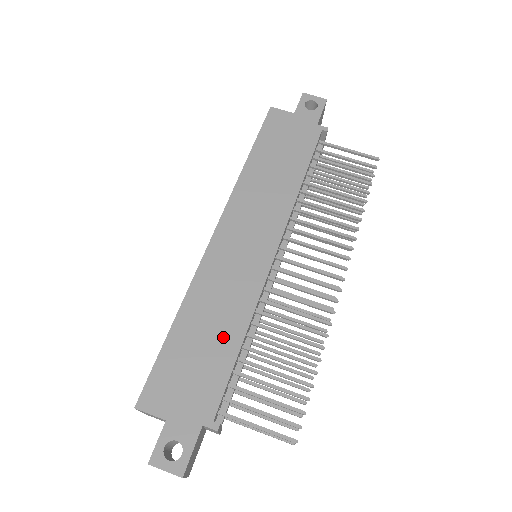
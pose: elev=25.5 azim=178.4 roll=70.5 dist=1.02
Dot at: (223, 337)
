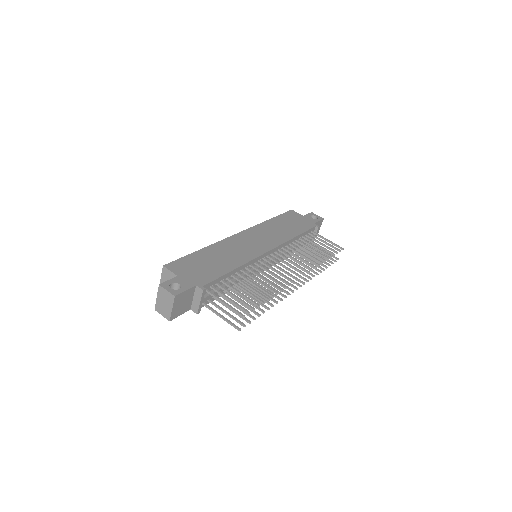
Dot at: (224, 264)
